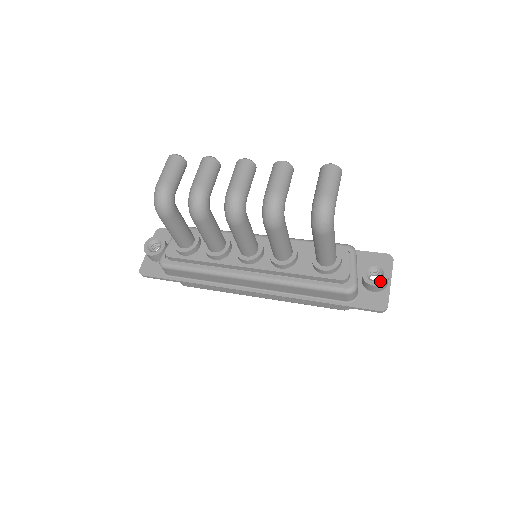
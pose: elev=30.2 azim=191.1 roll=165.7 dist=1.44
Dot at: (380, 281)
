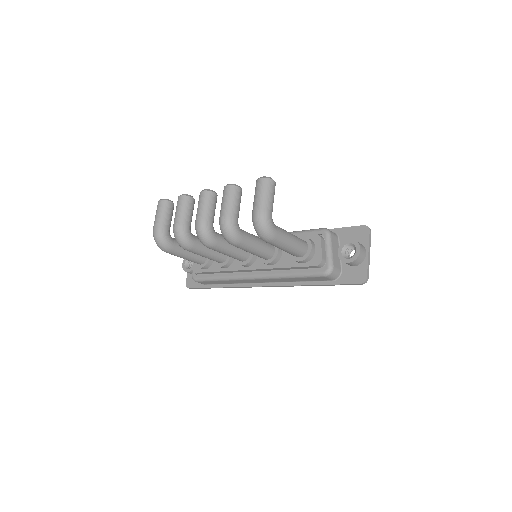
Dot at: (353, 257)
